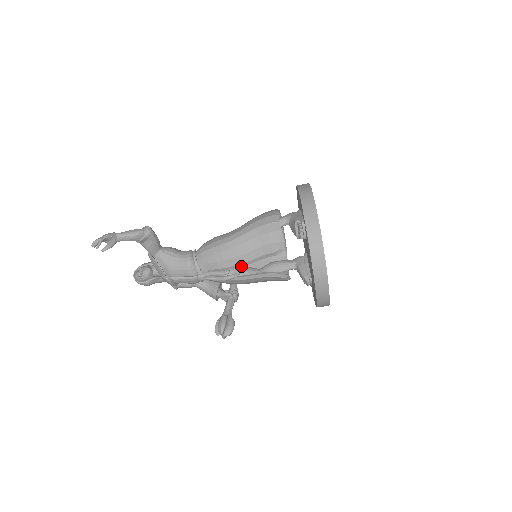
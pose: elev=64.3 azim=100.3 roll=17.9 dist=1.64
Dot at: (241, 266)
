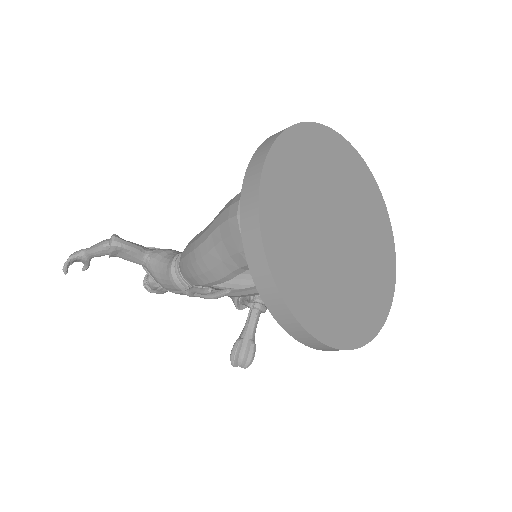
Dot at: (222, 282)
